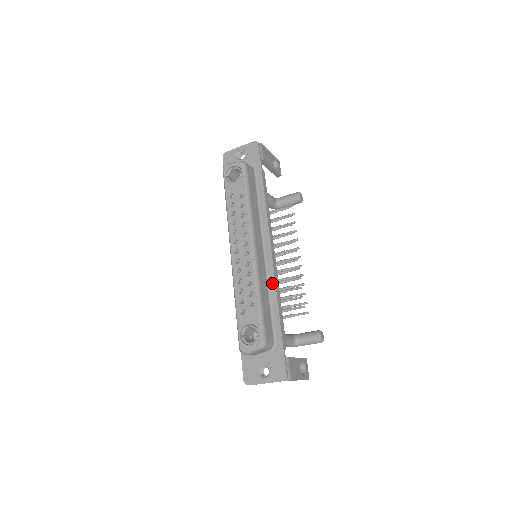
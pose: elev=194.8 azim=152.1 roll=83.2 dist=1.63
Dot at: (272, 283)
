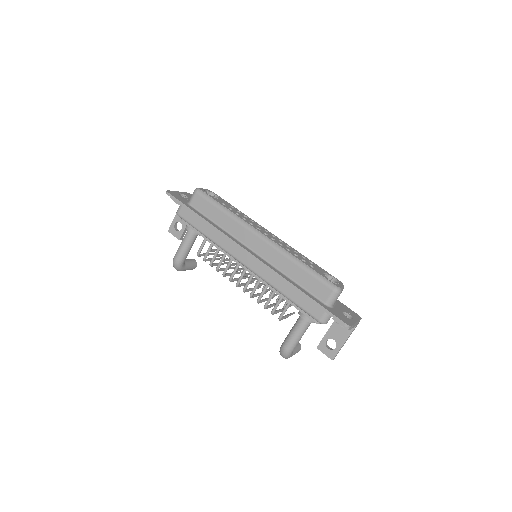
Dot at: occluded
